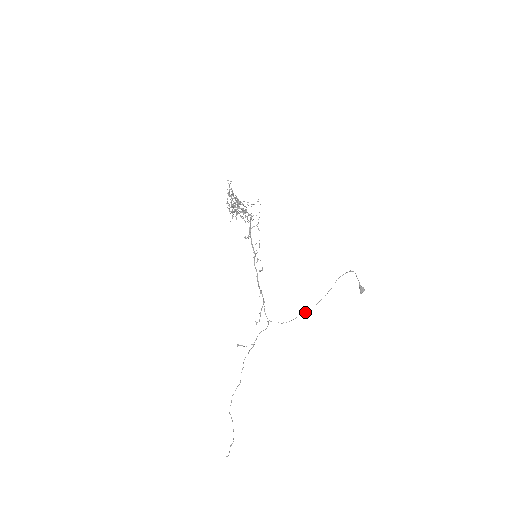
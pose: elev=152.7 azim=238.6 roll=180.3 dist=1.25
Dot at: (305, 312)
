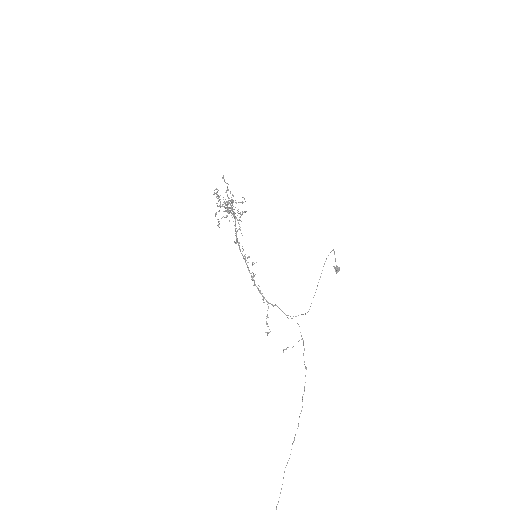
Dot at: occluded
